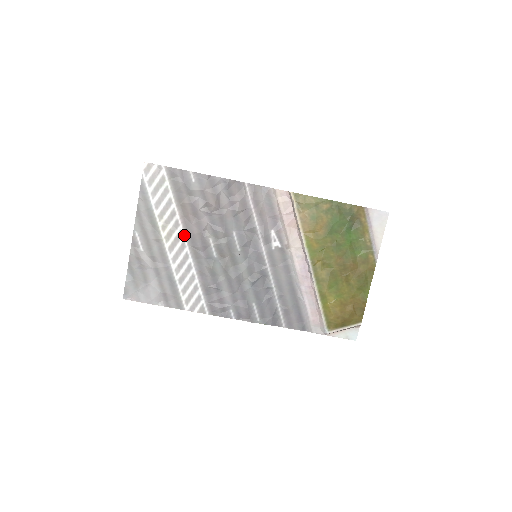
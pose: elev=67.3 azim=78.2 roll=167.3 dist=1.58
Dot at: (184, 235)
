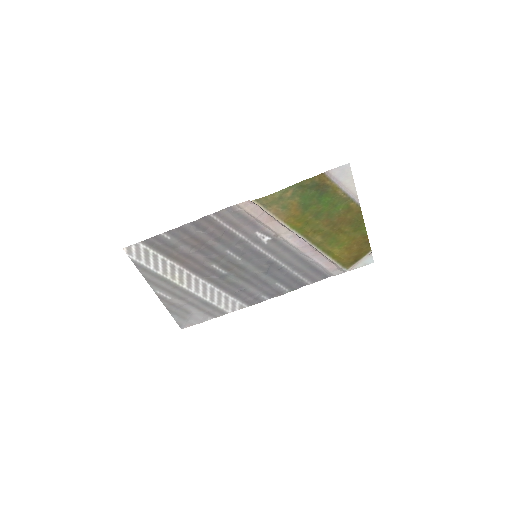
Dot at: (192, 274)
